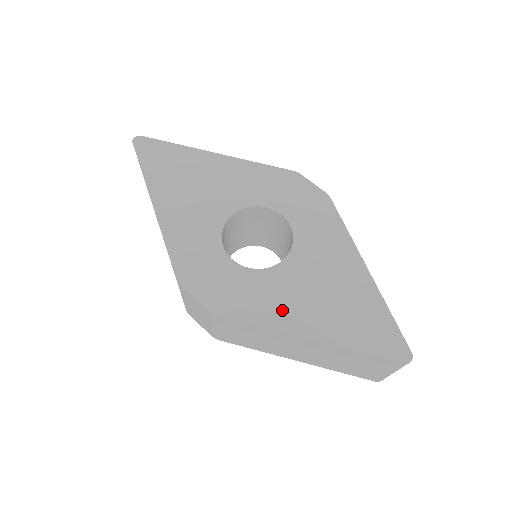
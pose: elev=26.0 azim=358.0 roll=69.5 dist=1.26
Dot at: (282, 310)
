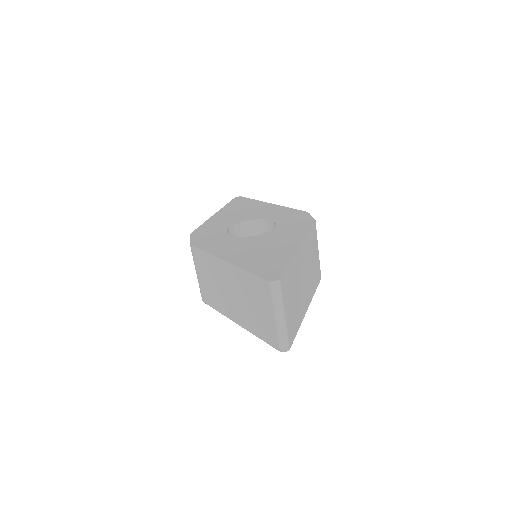
Dot at: (226, 250)
